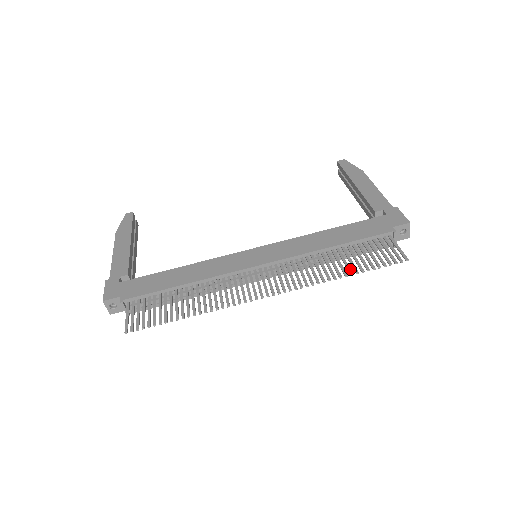
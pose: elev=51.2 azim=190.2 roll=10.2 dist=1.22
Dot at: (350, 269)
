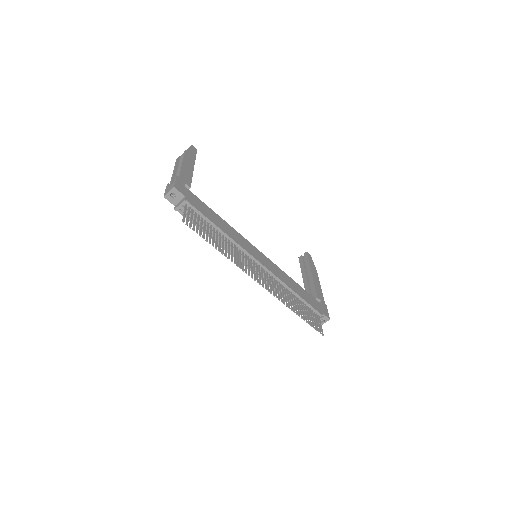
Dot at: (300, 313)
